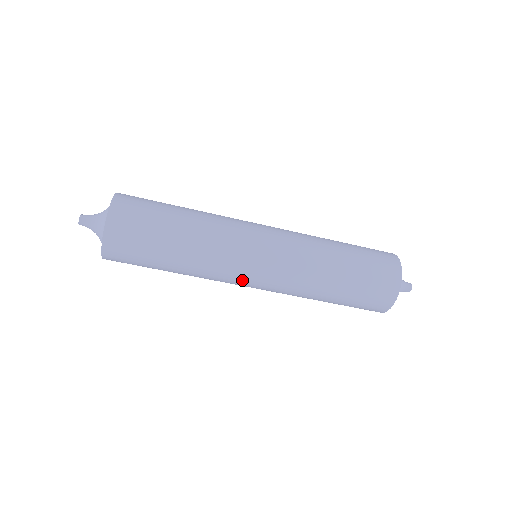
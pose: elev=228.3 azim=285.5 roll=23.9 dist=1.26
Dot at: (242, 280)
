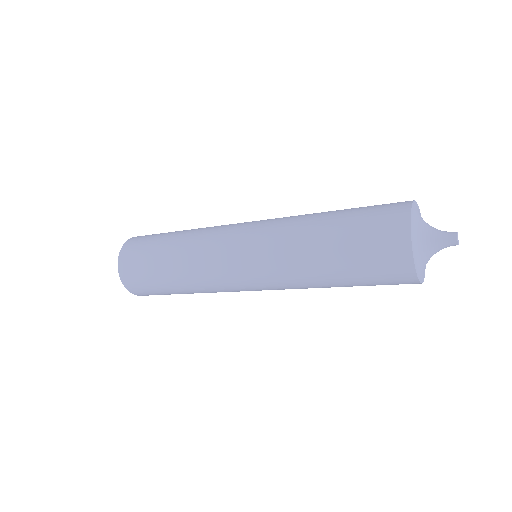
Dot at: (235, 284)
